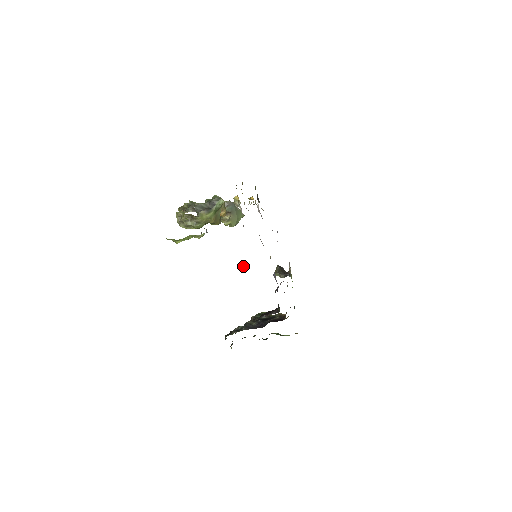
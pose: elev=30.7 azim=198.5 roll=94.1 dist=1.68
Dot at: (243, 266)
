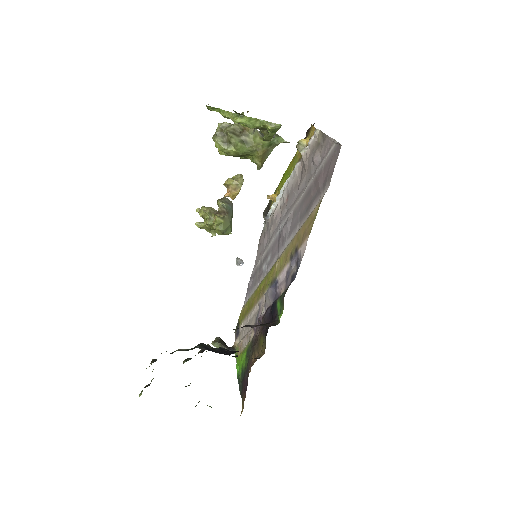
Dot at: (236, 259)
